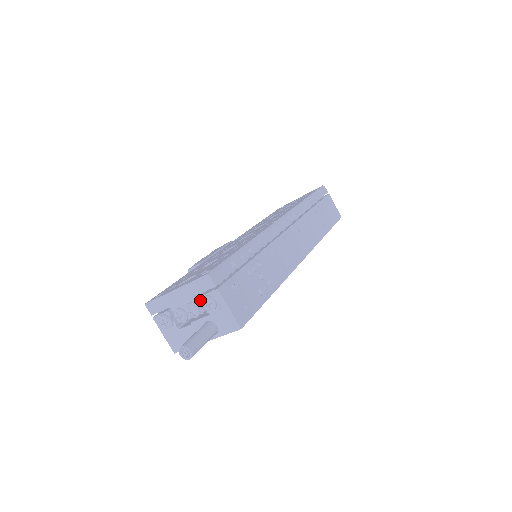
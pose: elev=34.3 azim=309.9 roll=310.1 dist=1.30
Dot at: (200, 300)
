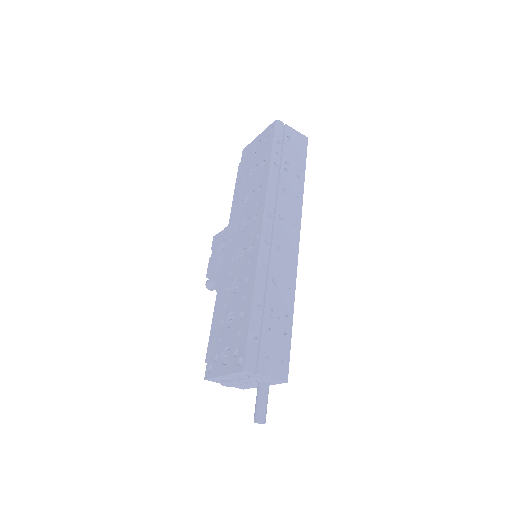
Dot at: (247, 377)
